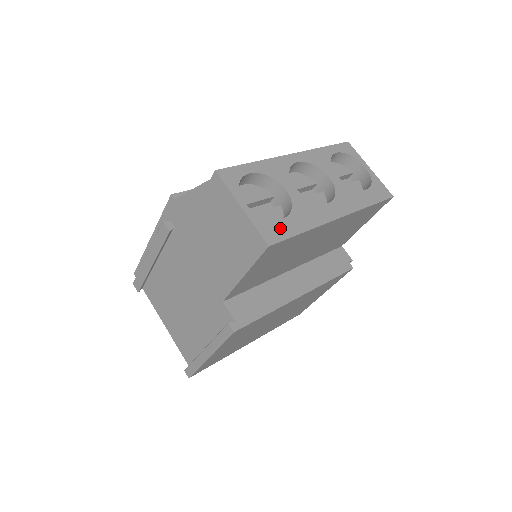
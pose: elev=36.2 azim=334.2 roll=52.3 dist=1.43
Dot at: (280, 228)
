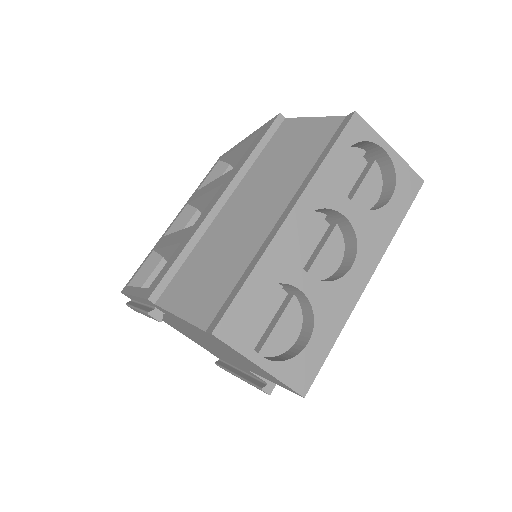
Dot at: (309, 360)
